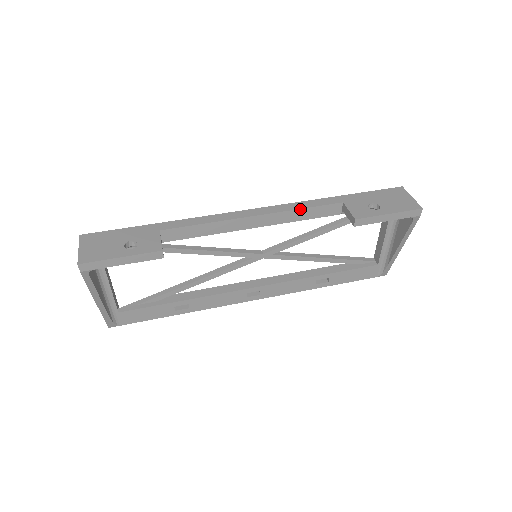
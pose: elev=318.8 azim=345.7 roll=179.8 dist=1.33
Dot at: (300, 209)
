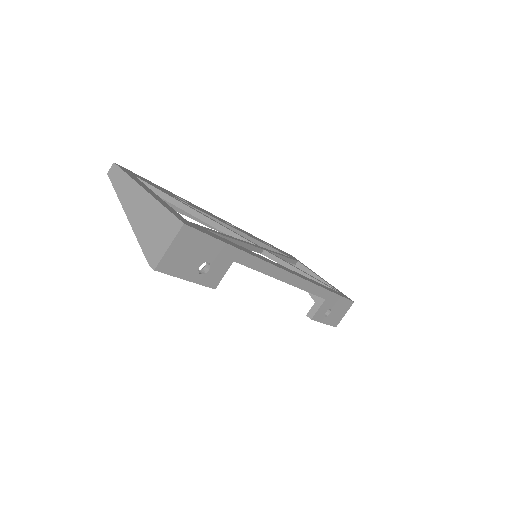
Dot at: occluded
